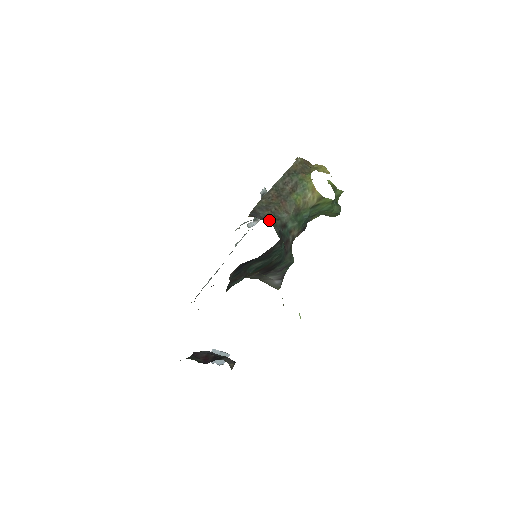
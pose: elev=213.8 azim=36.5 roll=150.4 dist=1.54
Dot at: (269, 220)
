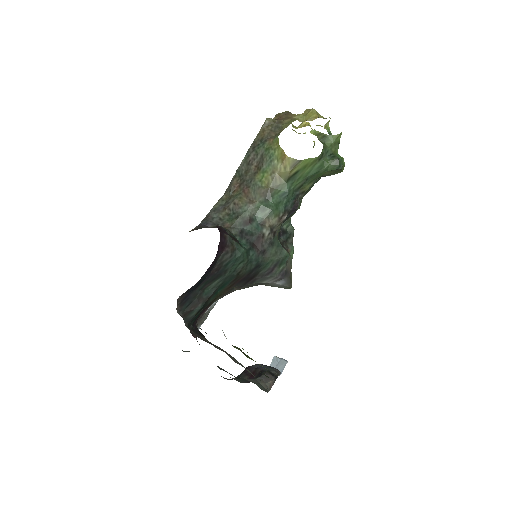
Dot at: (224, 223)
